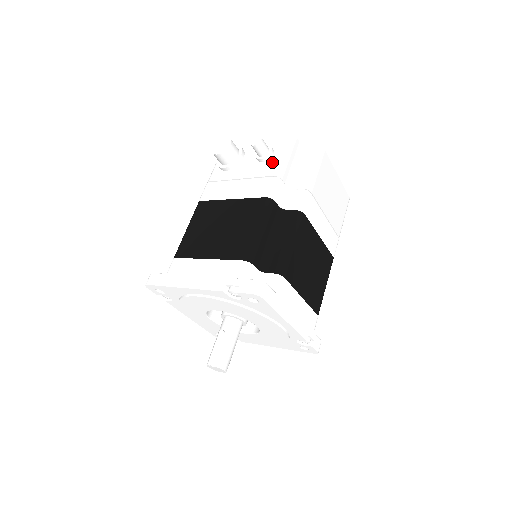
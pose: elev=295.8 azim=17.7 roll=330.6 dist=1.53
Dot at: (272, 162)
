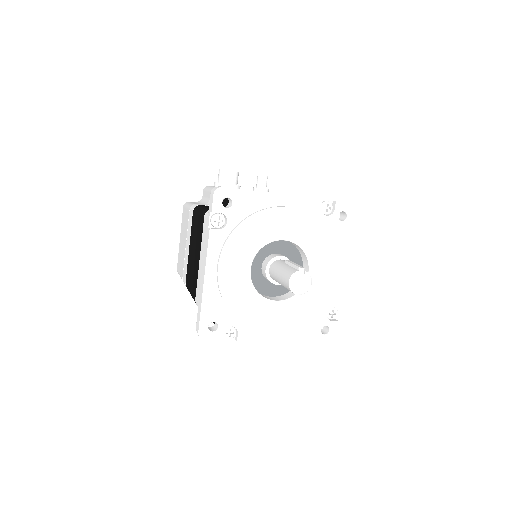
Dot at: occluded
